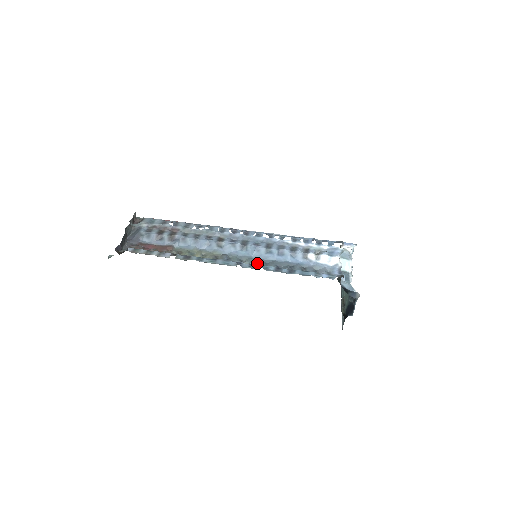
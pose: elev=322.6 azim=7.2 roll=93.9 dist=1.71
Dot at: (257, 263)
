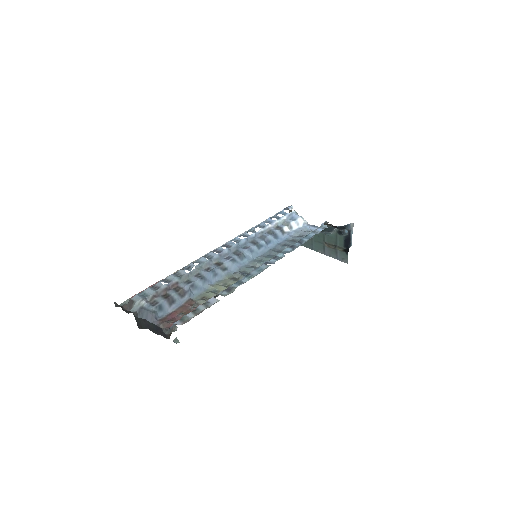
Dot at: (265, 259)
